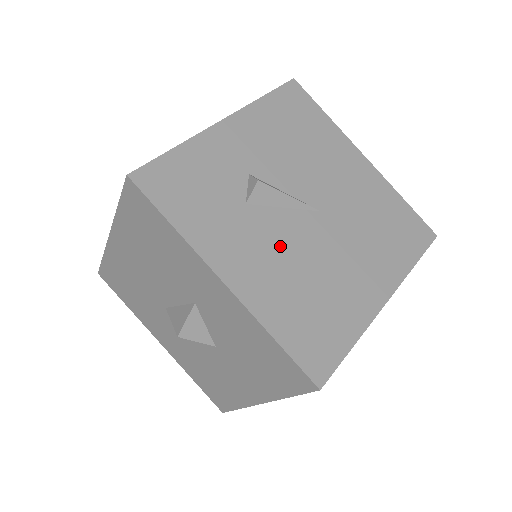
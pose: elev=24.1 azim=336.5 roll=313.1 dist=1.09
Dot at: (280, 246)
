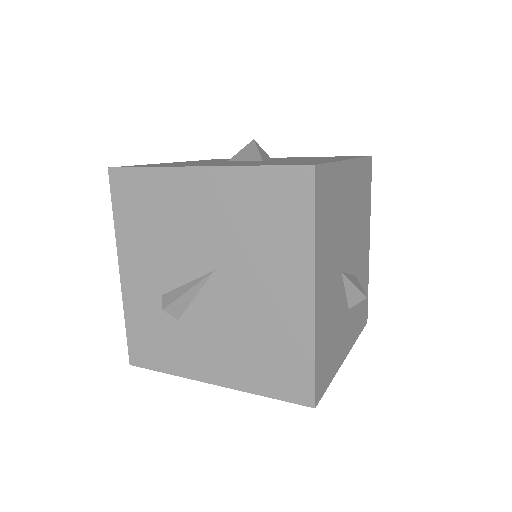
Dot at: (217, 329)
